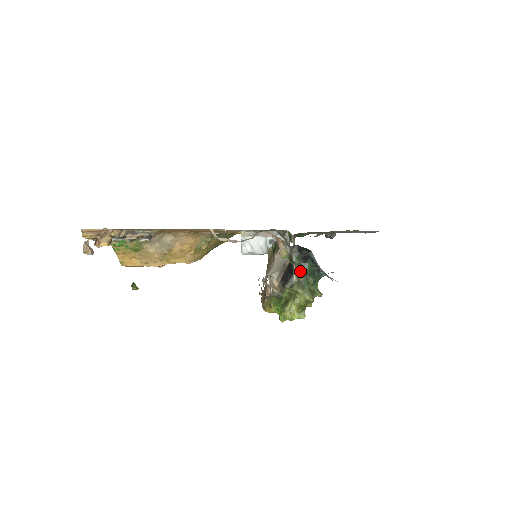
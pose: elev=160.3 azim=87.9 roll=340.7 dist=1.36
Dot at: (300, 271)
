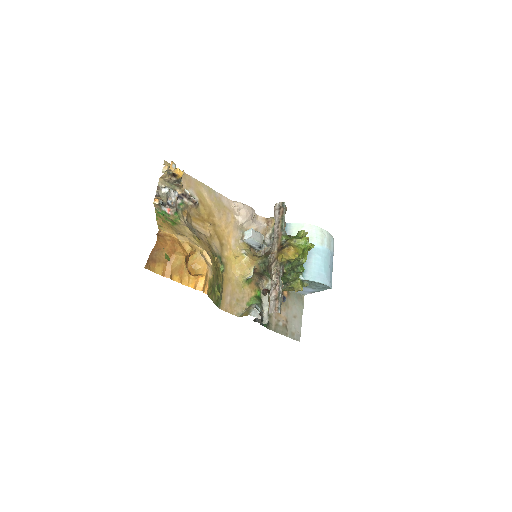
Dot at: occluded
